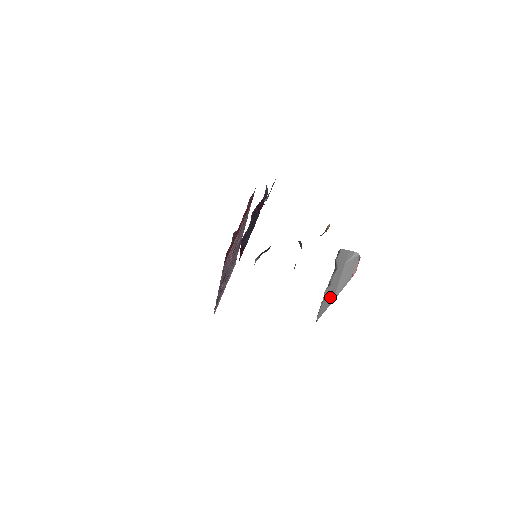
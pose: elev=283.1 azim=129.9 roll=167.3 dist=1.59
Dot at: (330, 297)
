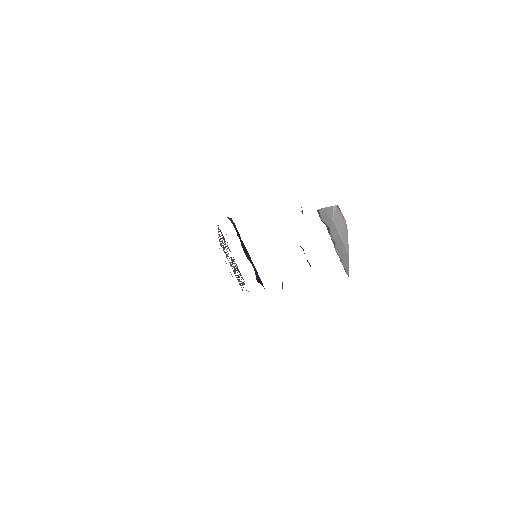
Dot at: (344, 254)
